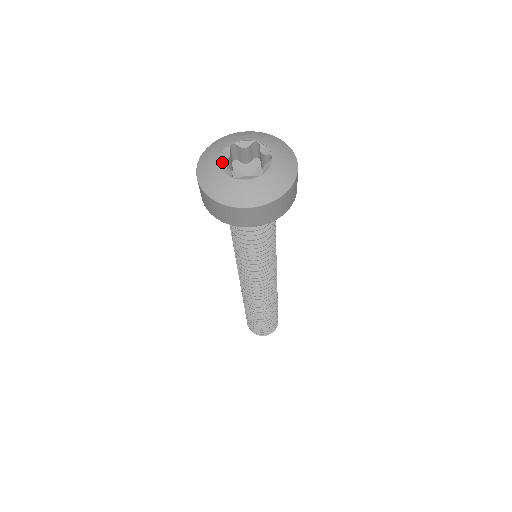
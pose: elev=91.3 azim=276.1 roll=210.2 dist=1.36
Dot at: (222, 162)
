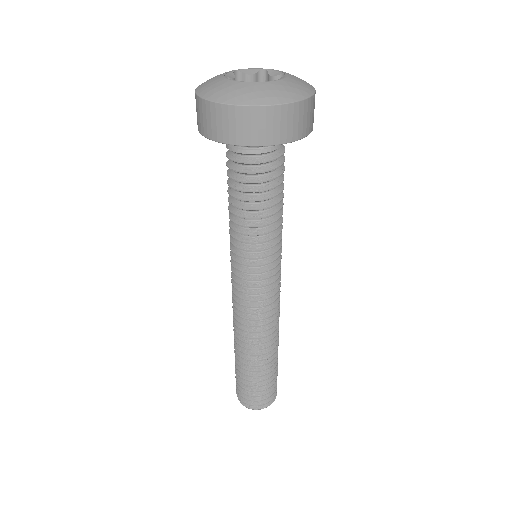
Dot at: occluded
